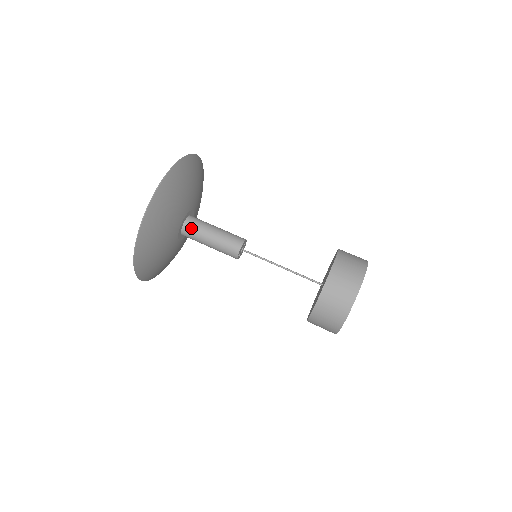
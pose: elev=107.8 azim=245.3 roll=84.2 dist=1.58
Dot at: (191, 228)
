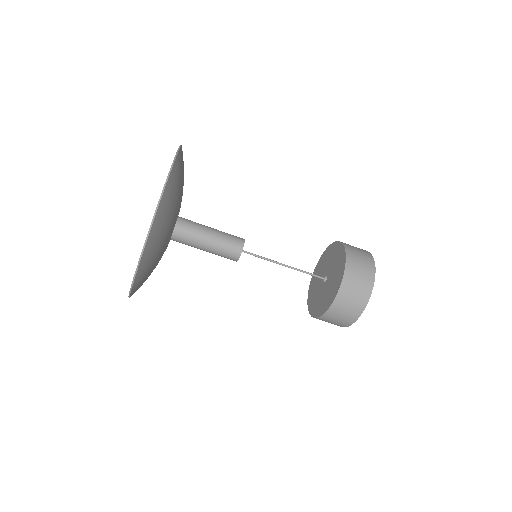
Dot at: (182, 237)
